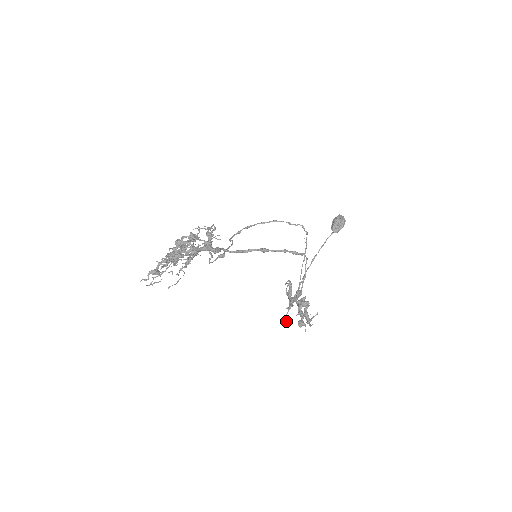
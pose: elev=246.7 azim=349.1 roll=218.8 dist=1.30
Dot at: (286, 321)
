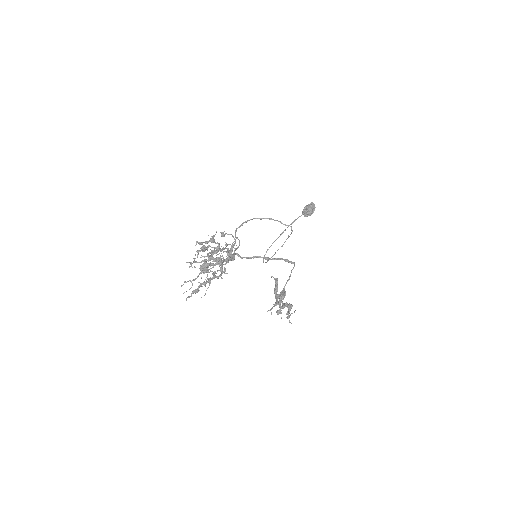
Dot at: occluded
